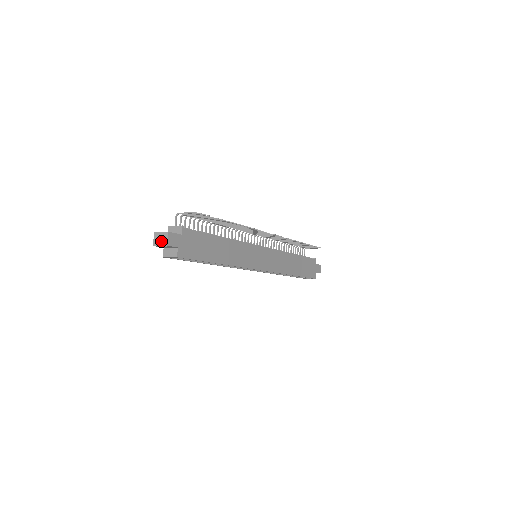
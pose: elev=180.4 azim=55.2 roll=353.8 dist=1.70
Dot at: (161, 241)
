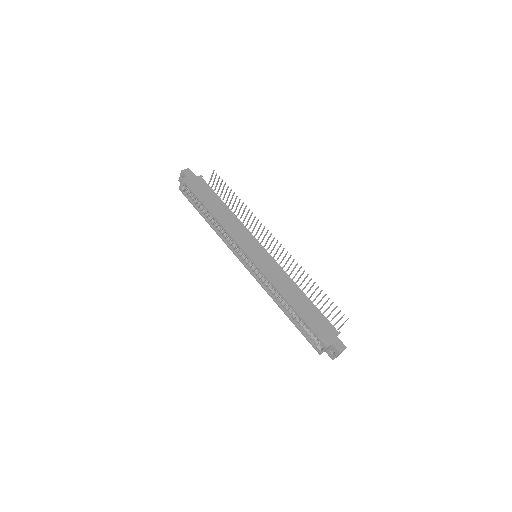
Dot at: occluded
